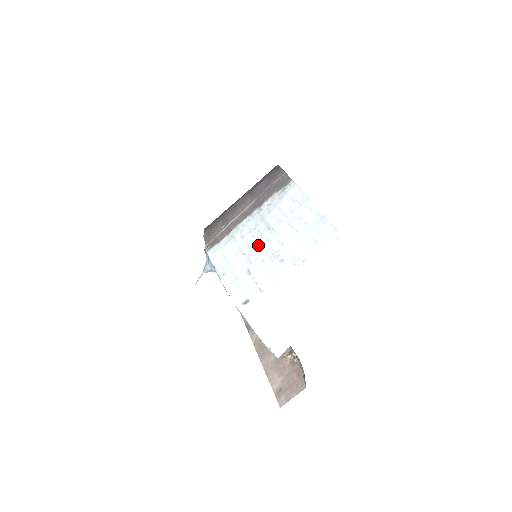
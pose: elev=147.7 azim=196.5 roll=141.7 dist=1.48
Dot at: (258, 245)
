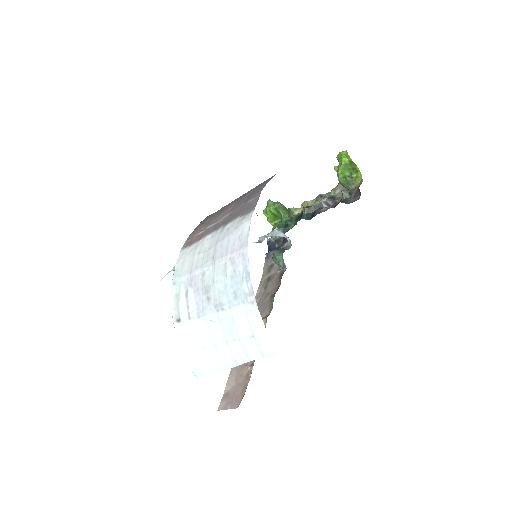
Dot at: (201, 271)
